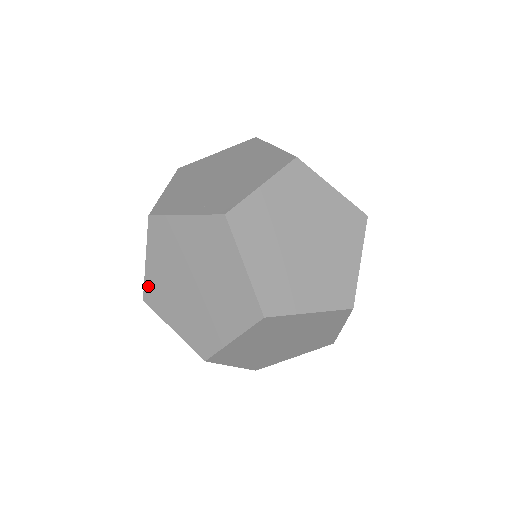
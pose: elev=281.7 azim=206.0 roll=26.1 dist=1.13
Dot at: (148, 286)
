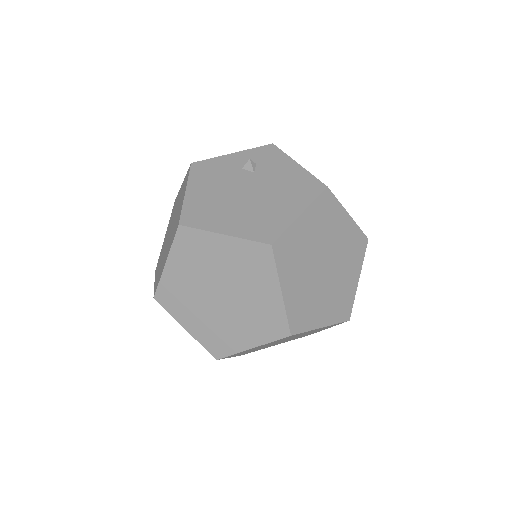
Dot at: occluded
